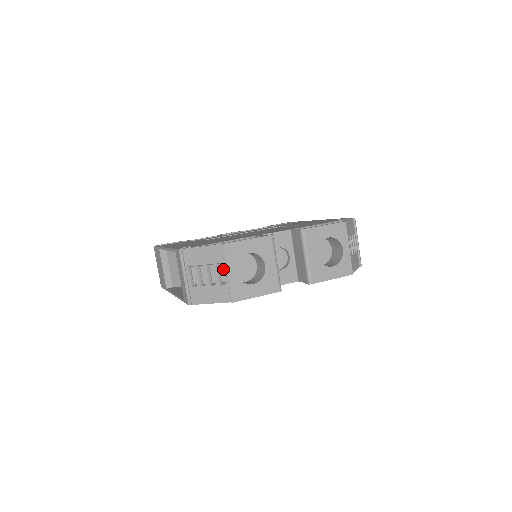
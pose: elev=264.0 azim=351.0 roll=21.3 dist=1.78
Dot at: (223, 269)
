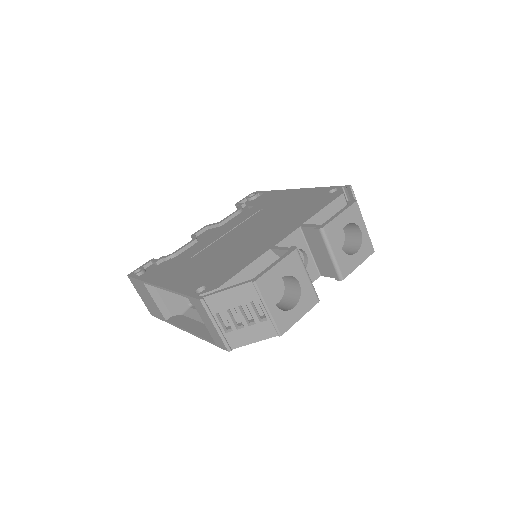
Dot at: (260, 306)
